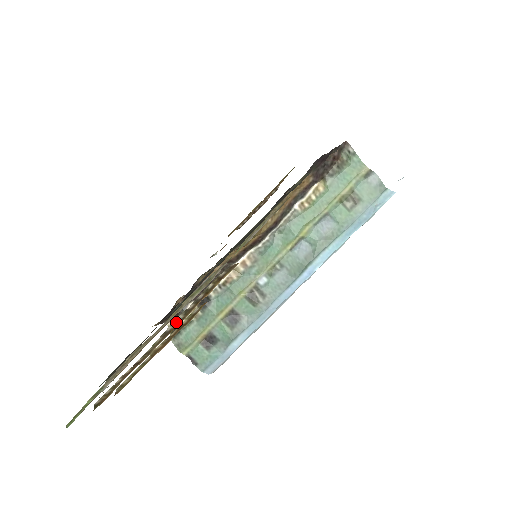
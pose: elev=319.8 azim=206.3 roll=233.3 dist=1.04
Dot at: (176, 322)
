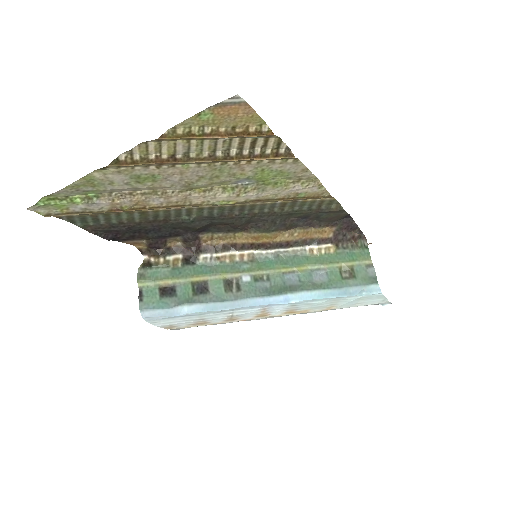
Dot at: (227, 153)
